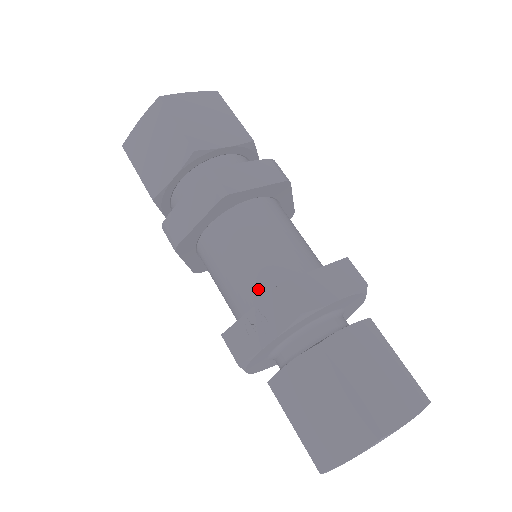
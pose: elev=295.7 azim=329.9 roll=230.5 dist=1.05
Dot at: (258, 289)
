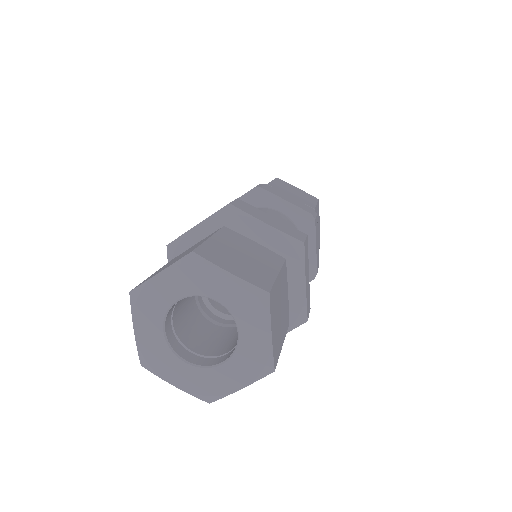
Dot at: occluded
